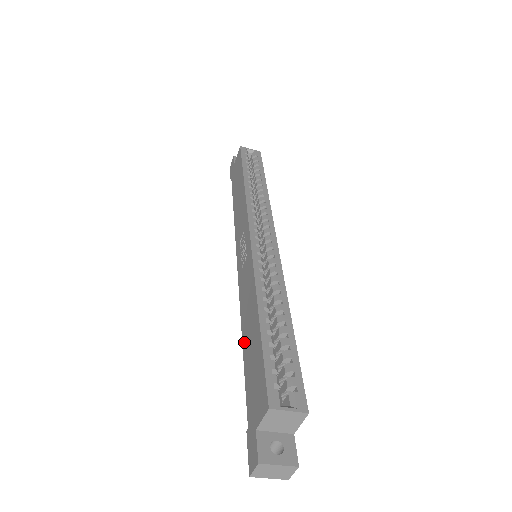
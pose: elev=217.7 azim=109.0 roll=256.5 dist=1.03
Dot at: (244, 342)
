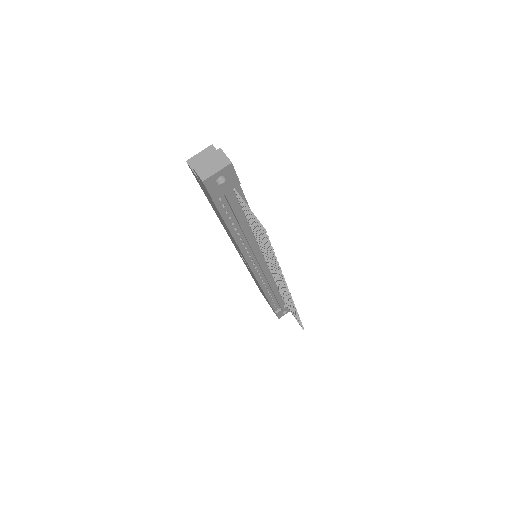
Dot at: (229, 232)
